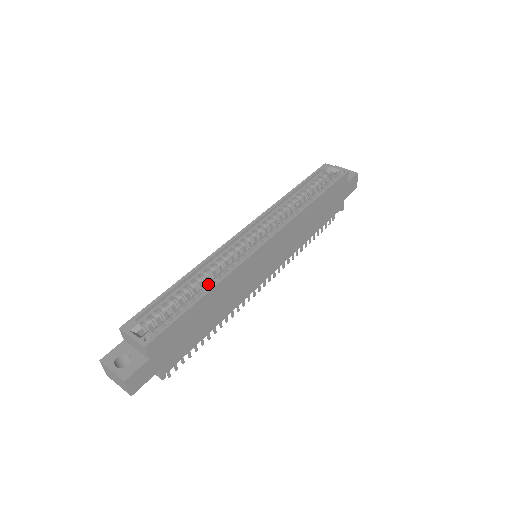
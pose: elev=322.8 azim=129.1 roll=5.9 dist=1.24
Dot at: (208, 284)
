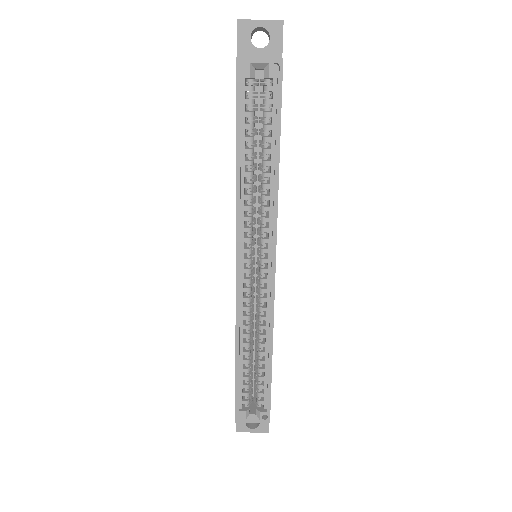
Dot at: (261, 345)
